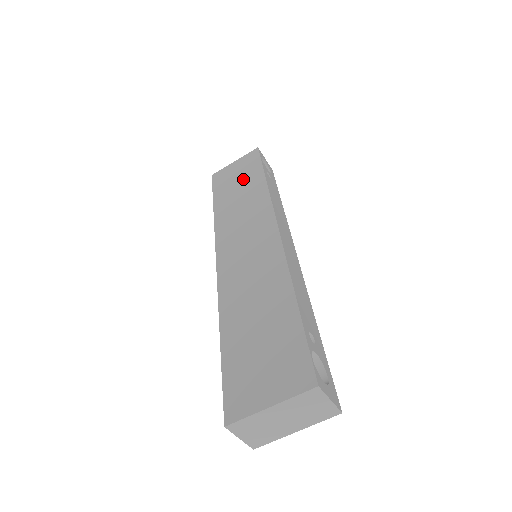
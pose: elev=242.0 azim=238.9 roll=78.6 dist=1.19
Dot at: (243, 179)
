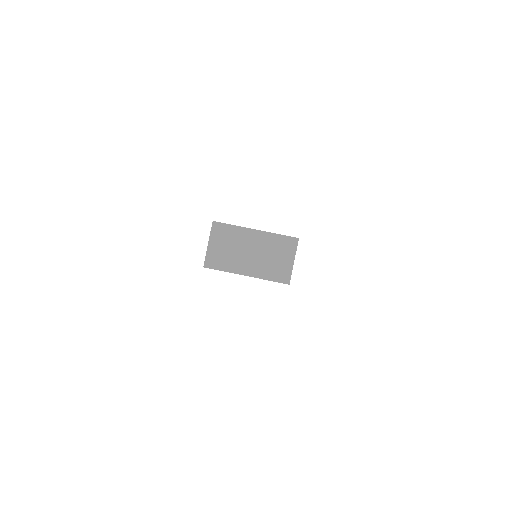
Dot at: occluded
